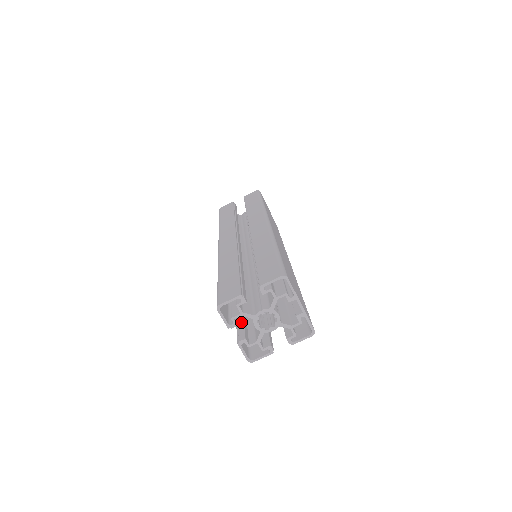
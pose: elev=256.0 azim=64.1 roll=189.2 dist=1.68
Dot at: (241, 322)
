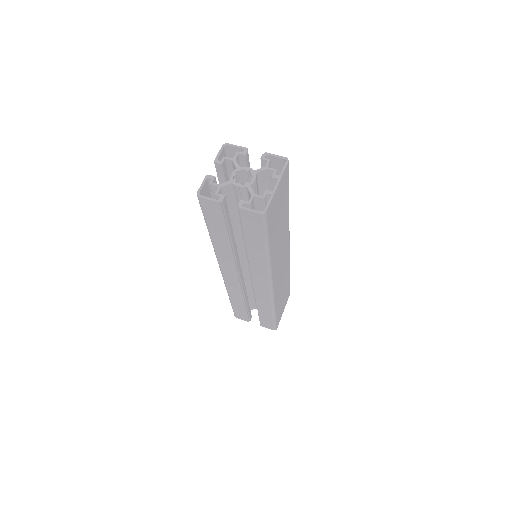
Dot at: occluded
